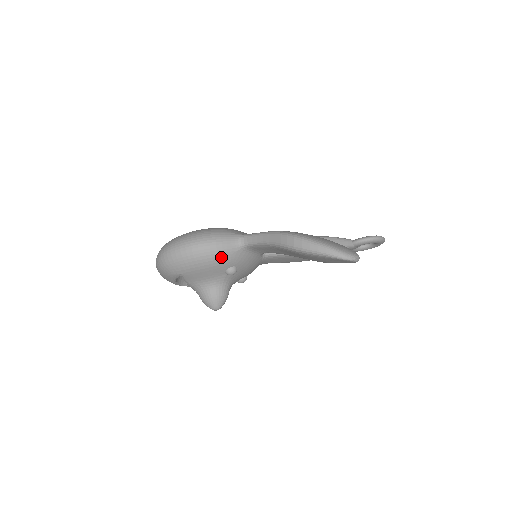
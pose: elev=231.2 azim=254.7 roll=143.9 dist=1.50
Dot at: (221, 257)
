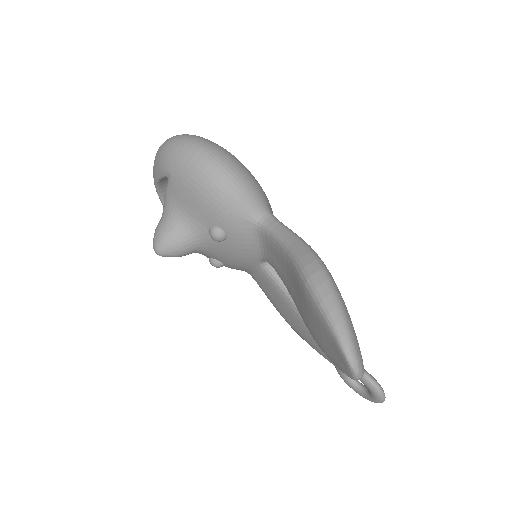
Dot at: (226, 205)
